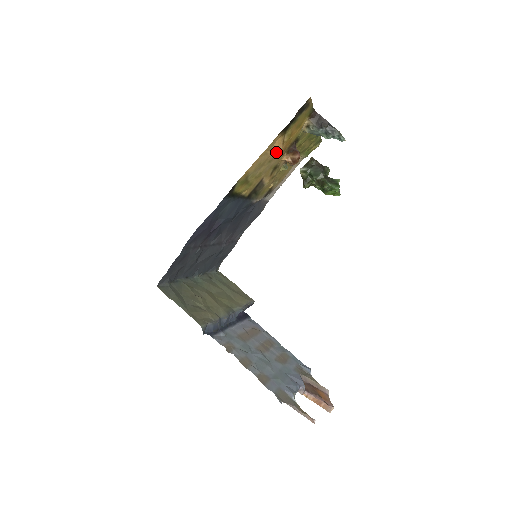
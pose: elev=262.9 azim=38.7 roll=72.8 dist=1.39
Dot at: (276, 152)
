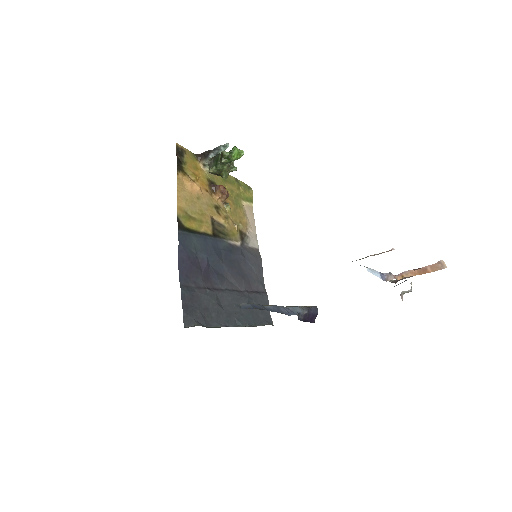
Dot at: (194, 189)
